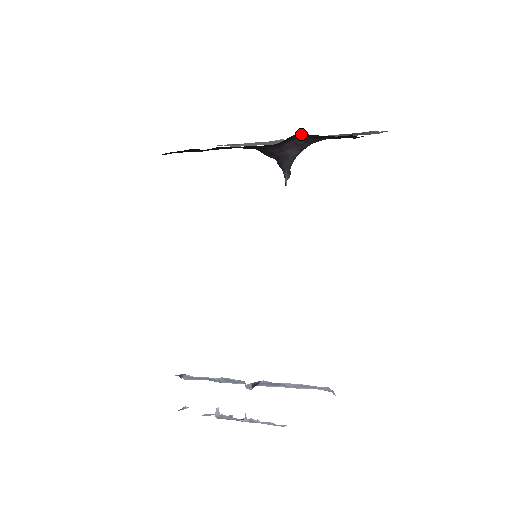
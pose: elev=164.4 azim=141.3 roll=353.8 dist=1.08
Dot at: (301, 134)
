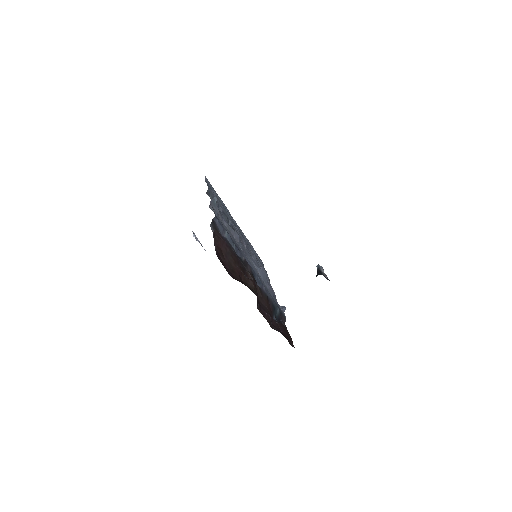
Dot at: occluded
